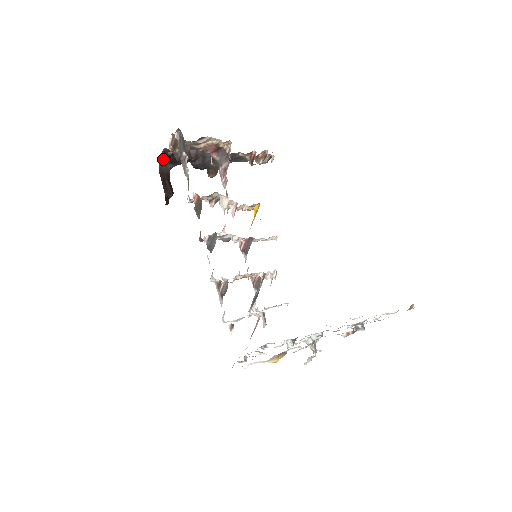
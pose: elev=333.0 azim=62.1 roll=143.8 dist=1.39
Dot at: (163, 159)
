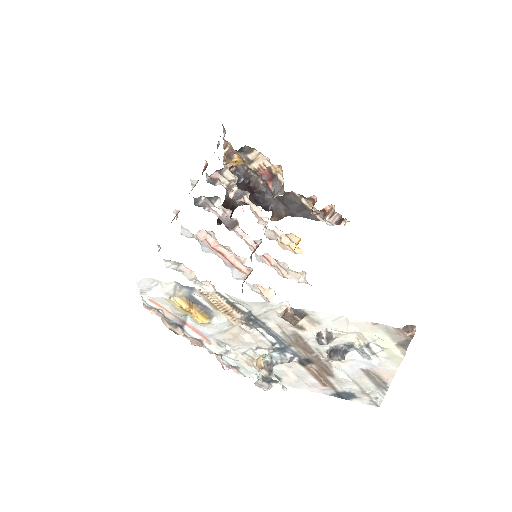
Dot at: occluded
